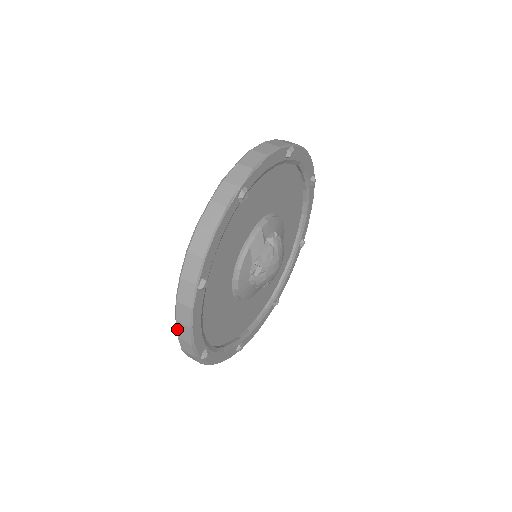
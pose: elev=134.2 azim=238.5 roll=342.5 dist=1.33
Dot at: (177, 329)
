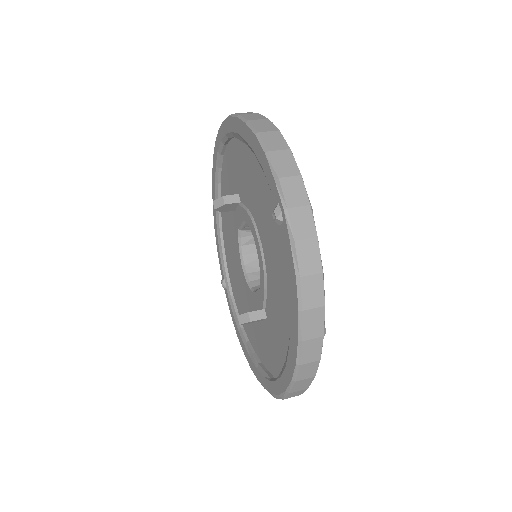
Dot at: (292, 388)
